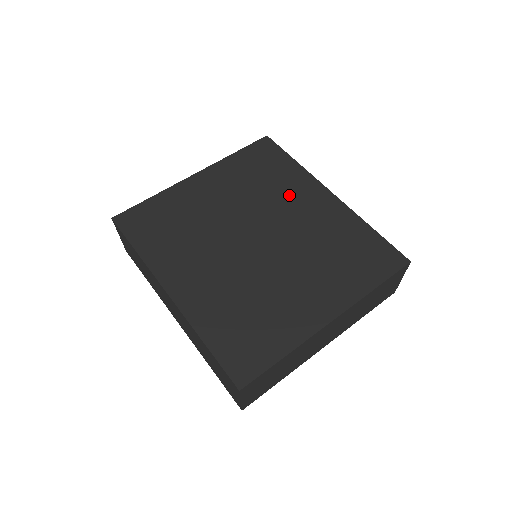
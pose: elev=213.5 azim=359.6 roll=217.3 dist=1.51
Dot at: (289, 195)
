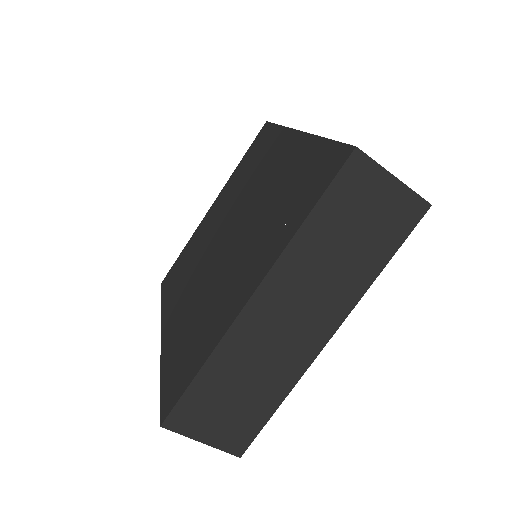
Dot at: (263, 168)
